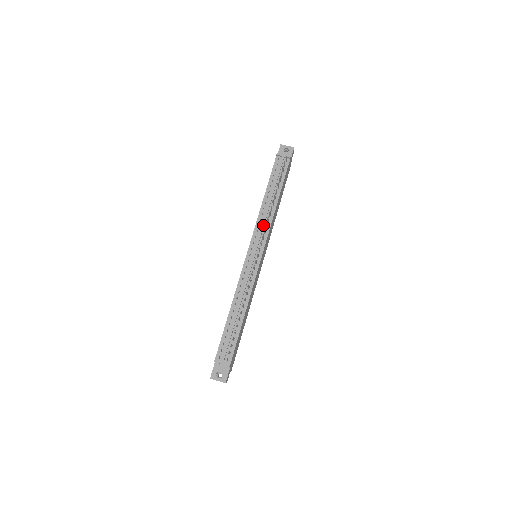
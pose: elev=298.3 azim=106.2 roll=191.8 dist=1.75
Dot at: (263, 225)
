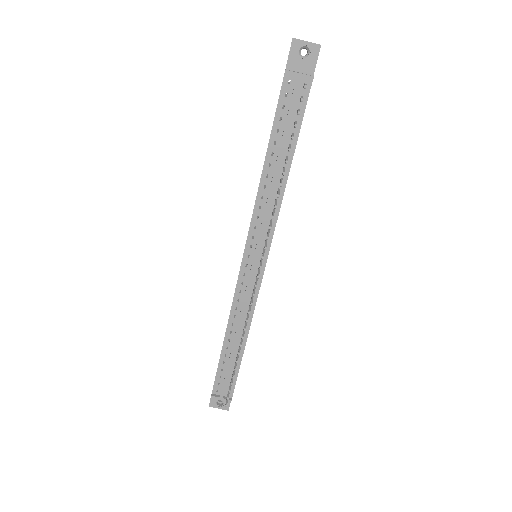
Dot at: (265, 219)
